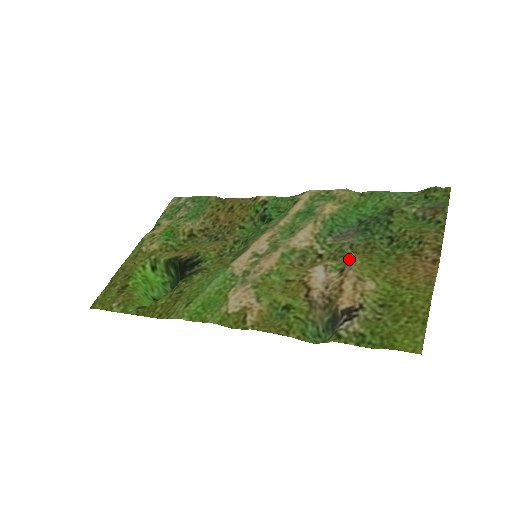
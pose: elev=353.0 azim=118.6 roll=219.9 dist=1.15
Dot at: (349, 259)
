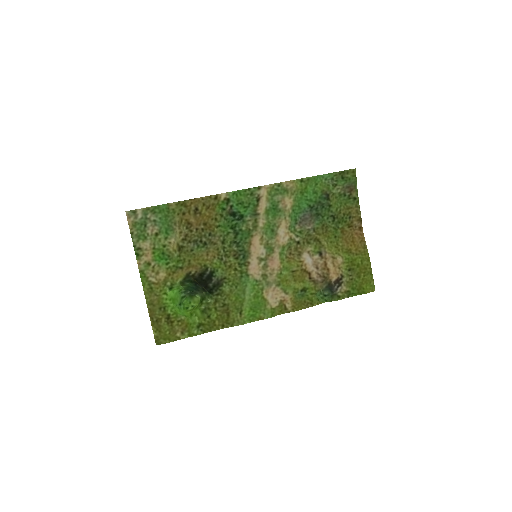
Dot at: (318, 242)
